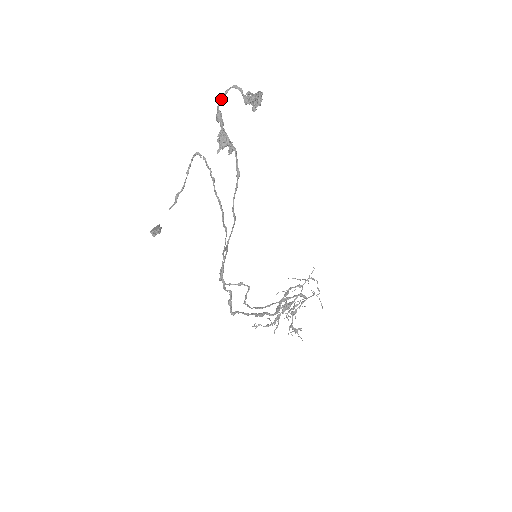
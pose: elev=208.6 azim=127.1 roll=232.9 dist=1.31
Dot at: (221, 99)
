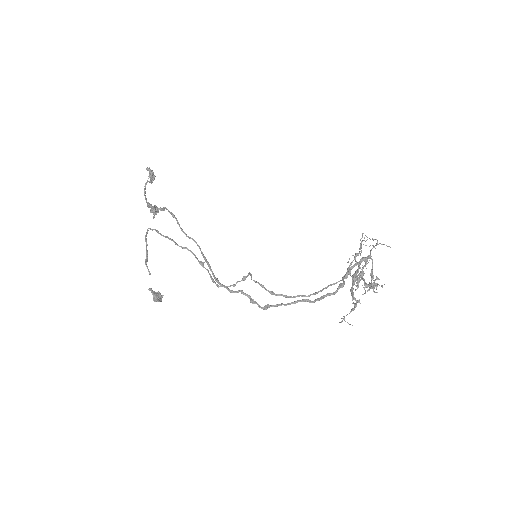
Dot at: (145, 197)
